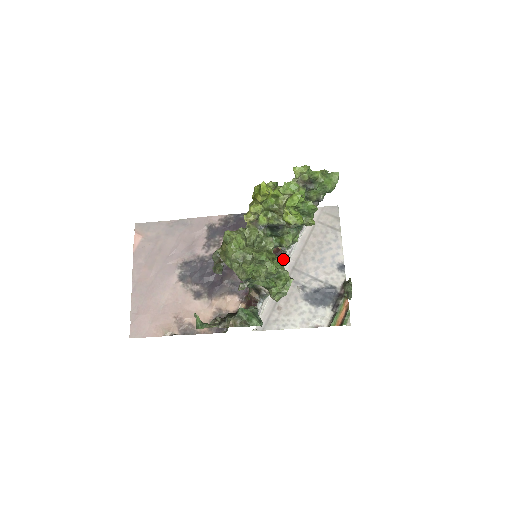
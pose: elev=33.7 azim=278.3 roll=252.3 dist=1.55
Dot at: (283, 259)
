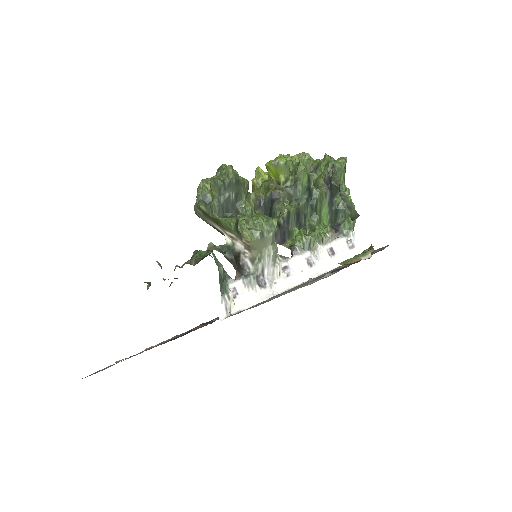
Dot at: (291, 257)
